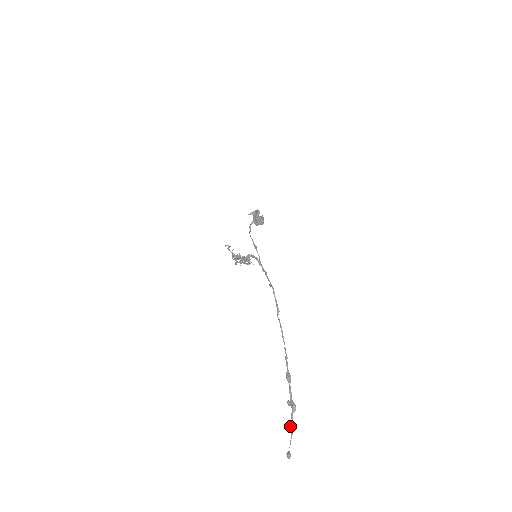
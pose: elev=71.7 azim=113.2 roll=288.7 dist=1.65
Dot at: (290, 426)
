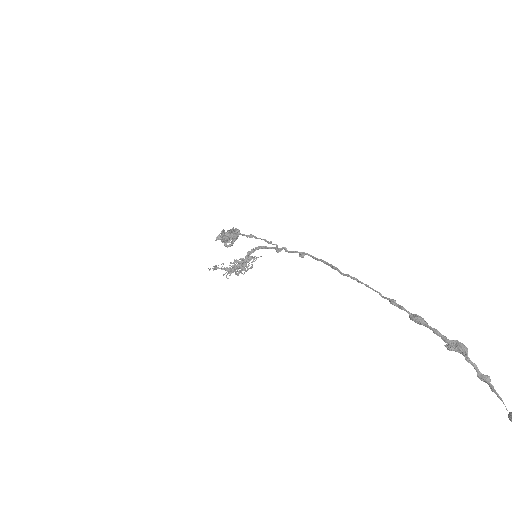
Dot at: (478, 377)
